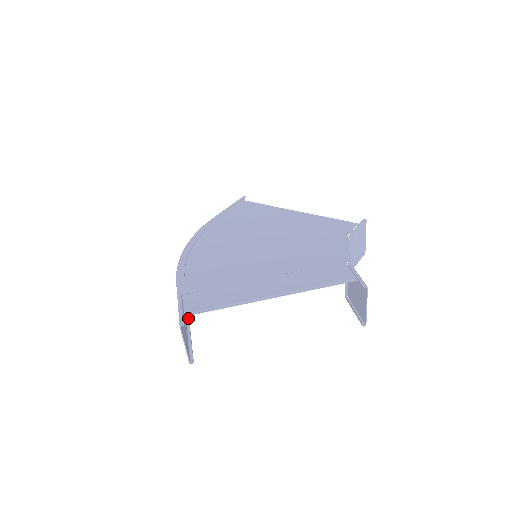
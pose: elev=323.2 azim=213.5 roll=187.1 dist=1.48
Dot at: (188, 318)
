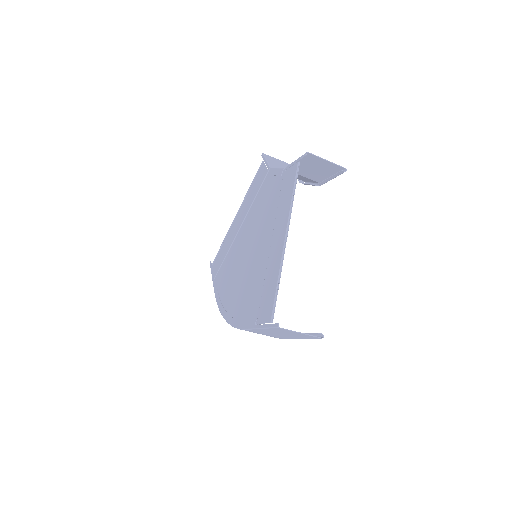
Dot at: occluded
